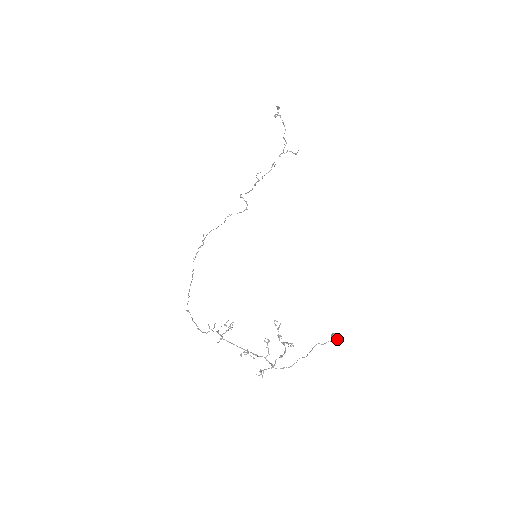
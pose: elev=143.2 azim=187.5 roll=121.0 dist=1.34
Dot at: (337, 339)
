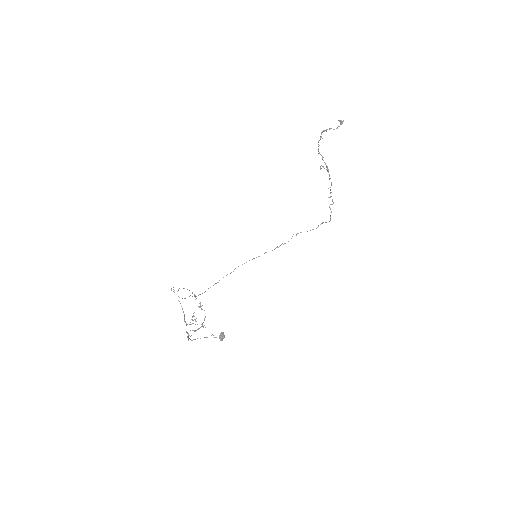
Dot at: (219, 337)
